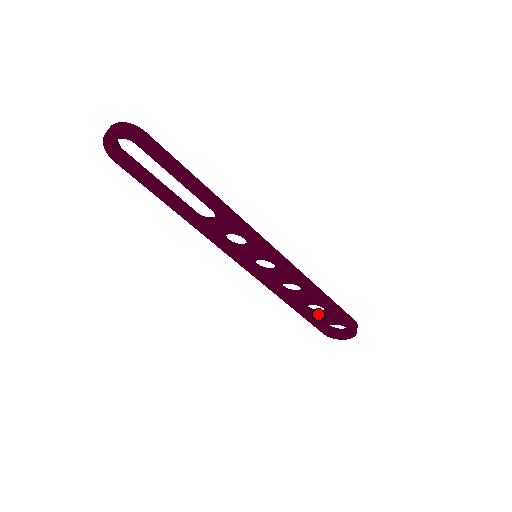
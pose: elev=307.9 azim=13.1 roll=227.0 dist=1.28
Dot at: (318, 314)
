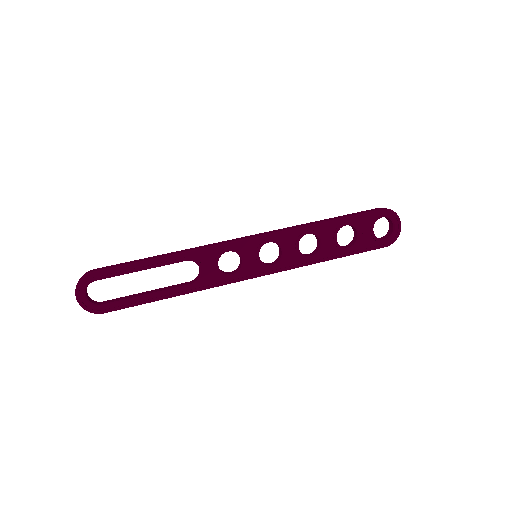
Dot at: (355, 238)
